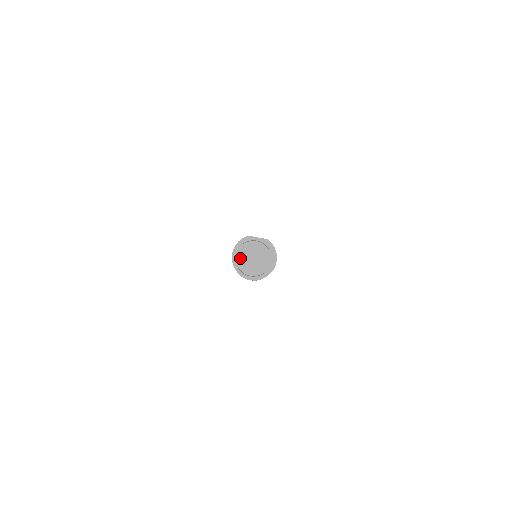
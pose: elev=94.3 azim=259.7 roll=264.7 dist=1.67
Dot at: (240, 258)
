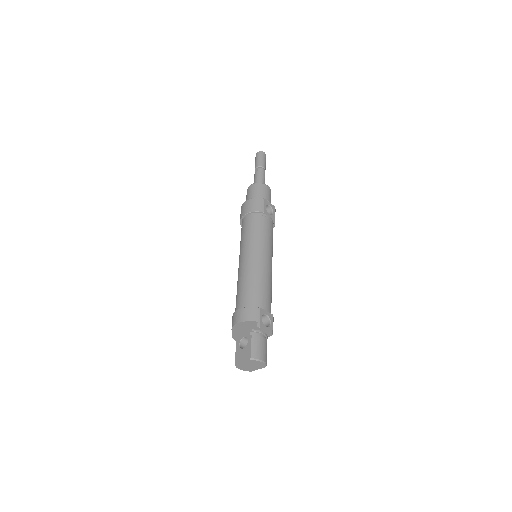
Dot at: (241, 363)
